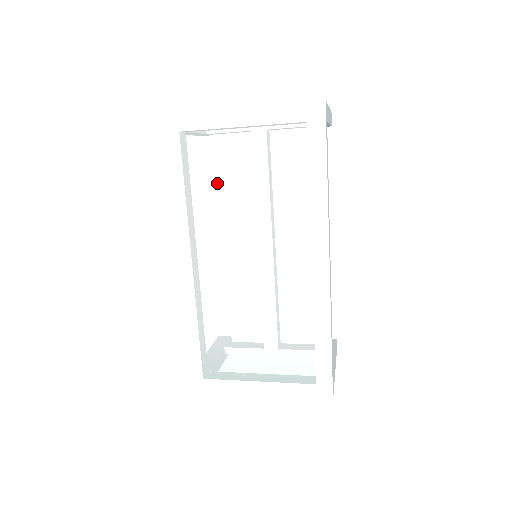
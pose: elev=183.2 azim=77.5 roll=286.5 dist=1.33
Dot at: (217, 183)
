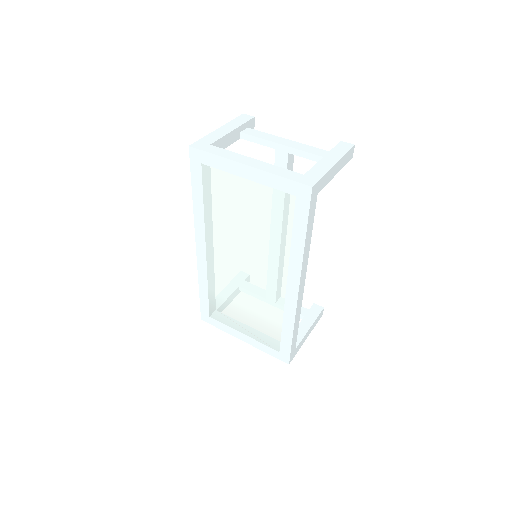
Dot at: (226, 209)
